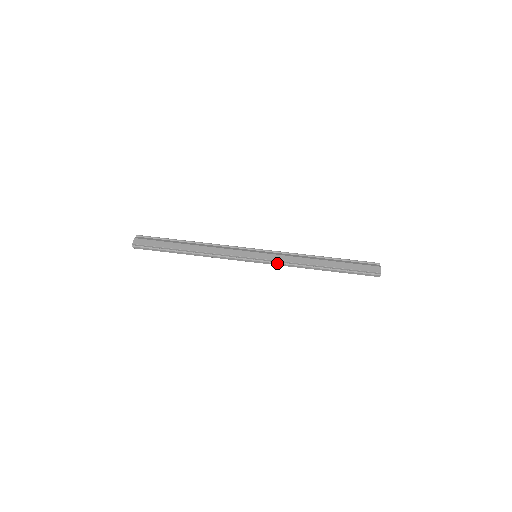
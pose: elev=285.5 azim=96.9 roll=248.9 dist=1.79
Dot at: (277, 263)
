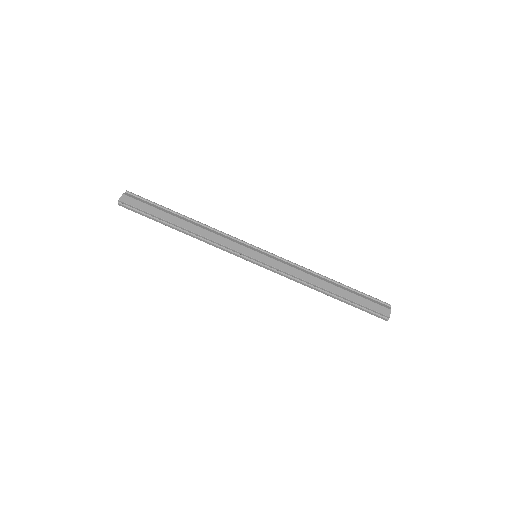
Dot at: (277, 271)
